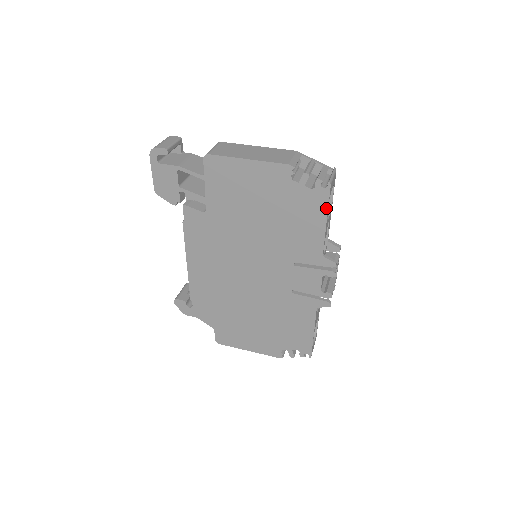
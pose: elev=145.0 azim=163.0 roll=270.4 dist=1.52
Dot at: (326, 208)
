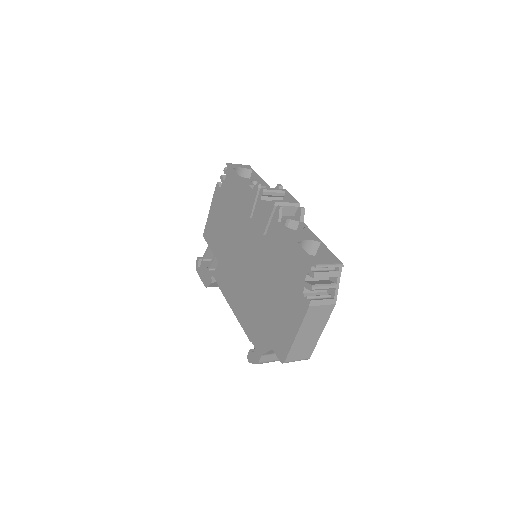
Dot at: (234, 173)
